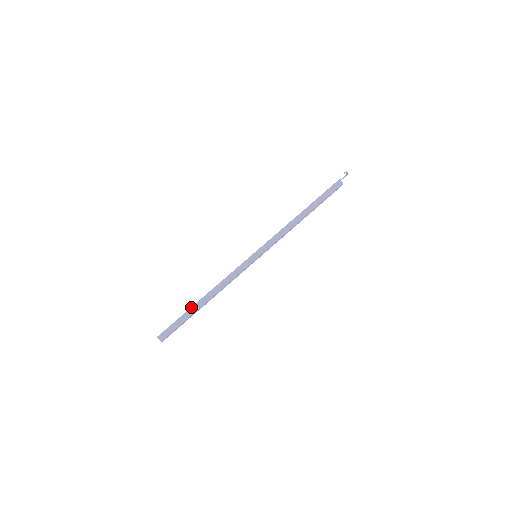
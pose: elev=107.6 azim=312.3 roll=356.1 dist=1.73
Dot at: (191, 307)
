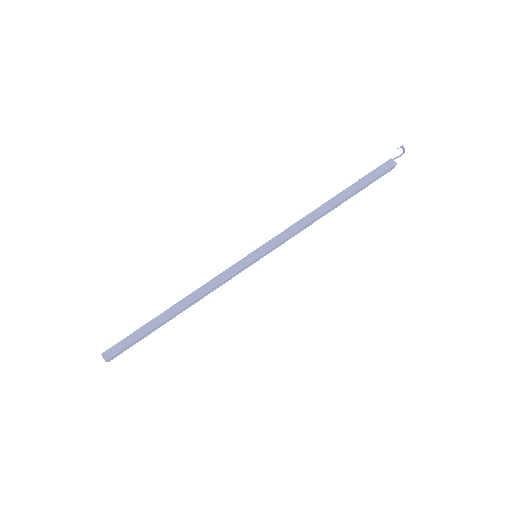
Dot at: (154, 318)
